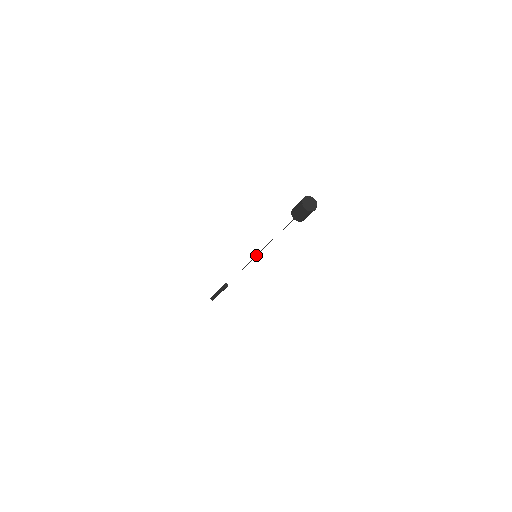
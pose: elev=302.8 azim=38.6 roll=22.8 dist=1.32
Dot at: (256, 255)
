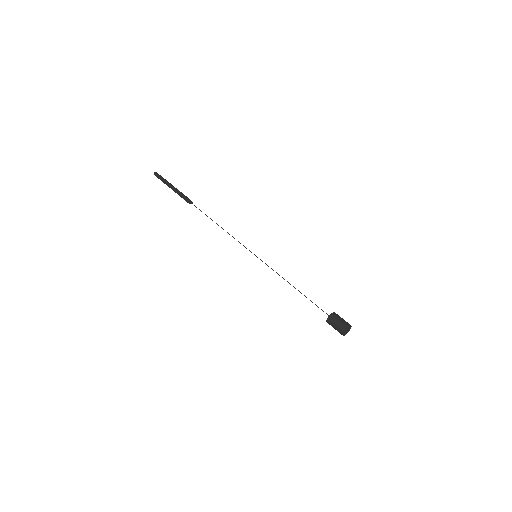
Dot at: (257, 257)
